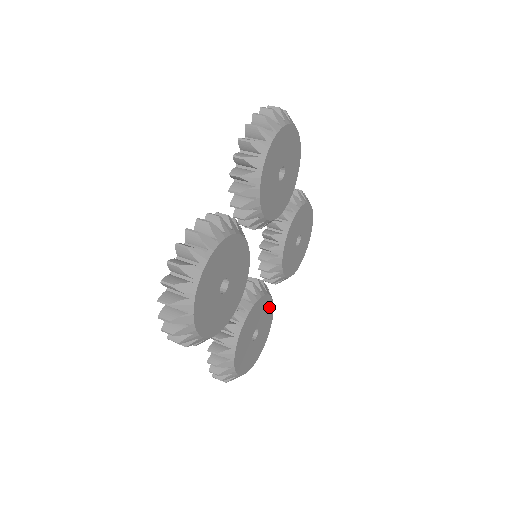
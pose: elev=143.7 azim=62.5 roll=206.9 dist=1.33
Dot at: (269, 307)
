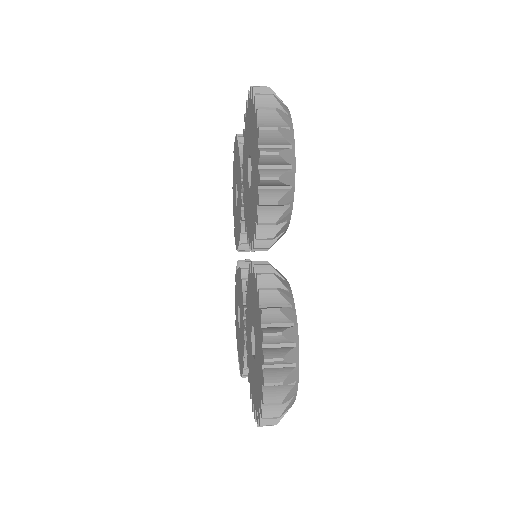
Dot at: occluded
